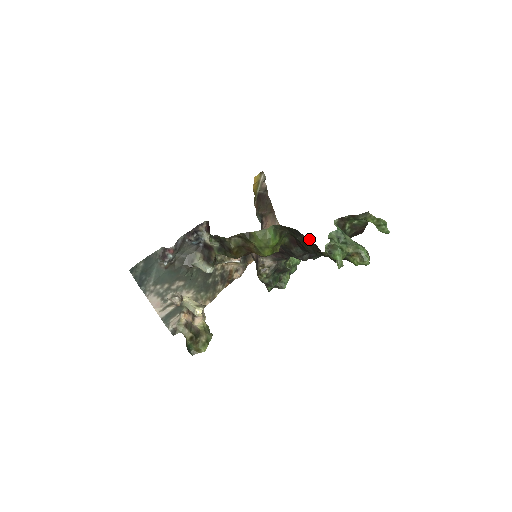
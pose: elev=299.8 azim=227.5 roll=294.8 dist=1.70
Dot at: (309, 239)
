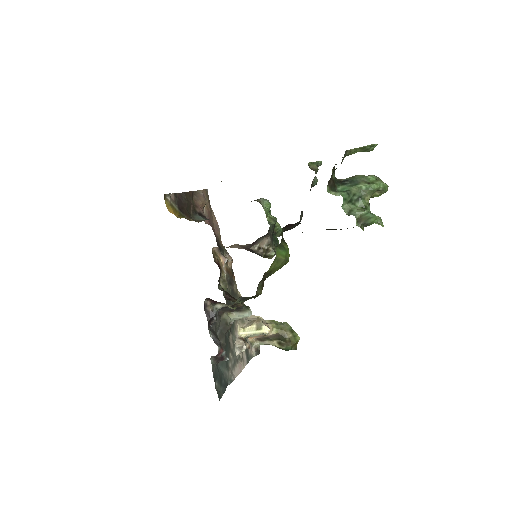
Dot at: occluded
